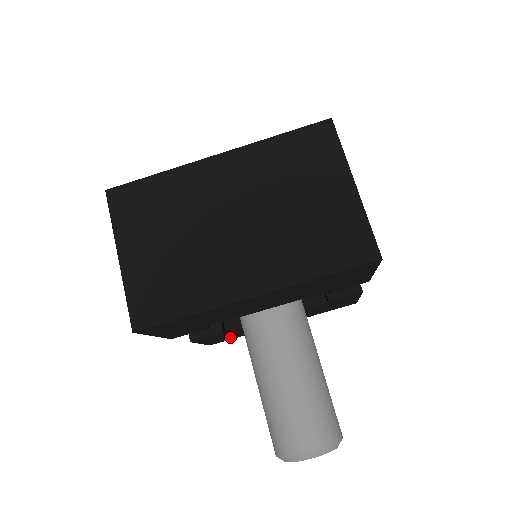
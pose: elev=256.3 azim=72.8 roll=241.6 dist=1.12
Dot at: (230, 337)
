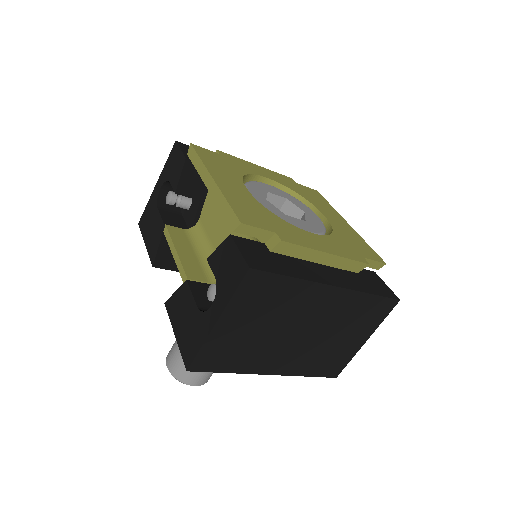
Dot at: occluded
